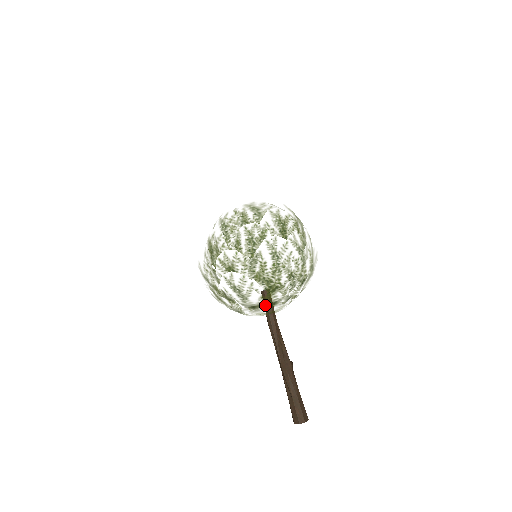
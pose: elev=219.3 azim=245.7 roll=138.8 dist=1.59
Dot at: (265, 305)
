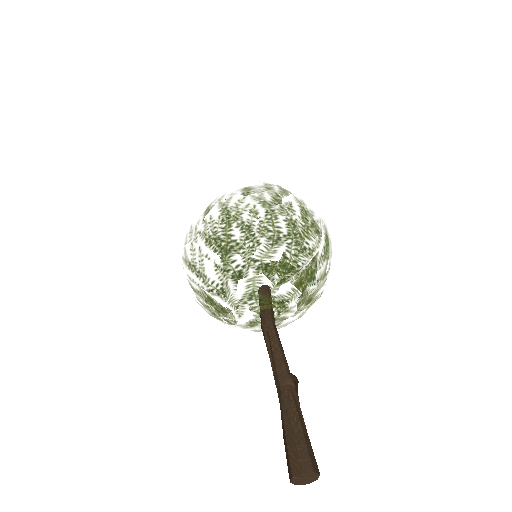
Dot at: (230, 282)
